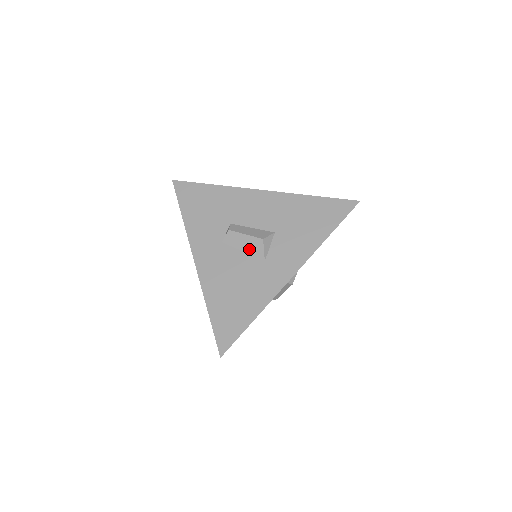
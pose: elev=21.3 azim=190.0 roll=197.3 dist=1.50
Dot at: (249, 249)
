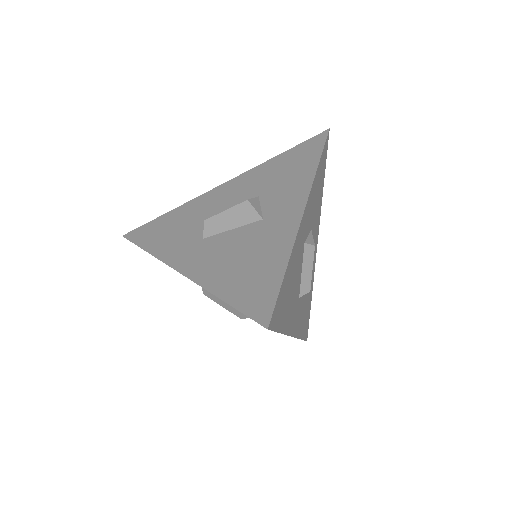
Dot at: (238, 221)
